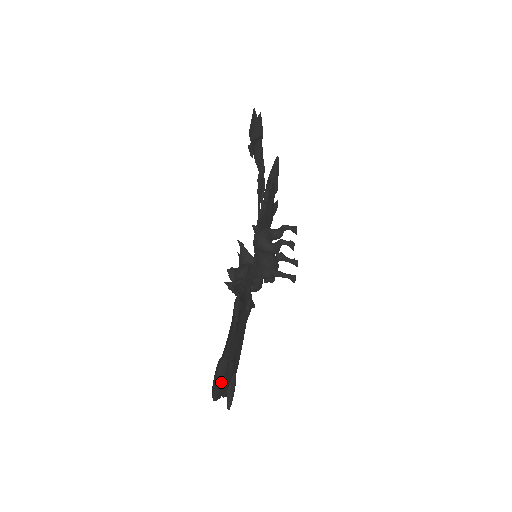
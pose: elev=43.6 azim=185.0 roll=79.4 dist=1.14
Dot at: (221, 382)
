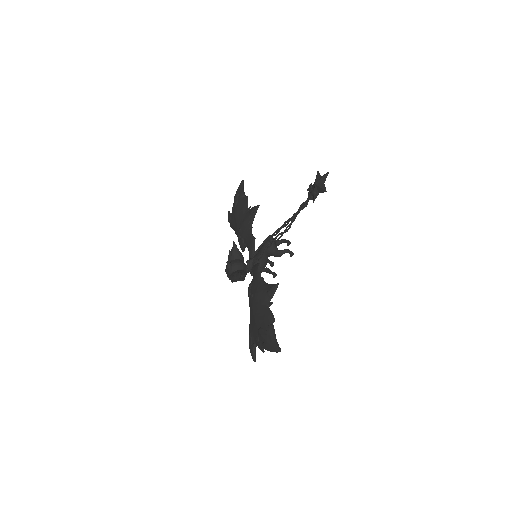
Dot at: occluded
